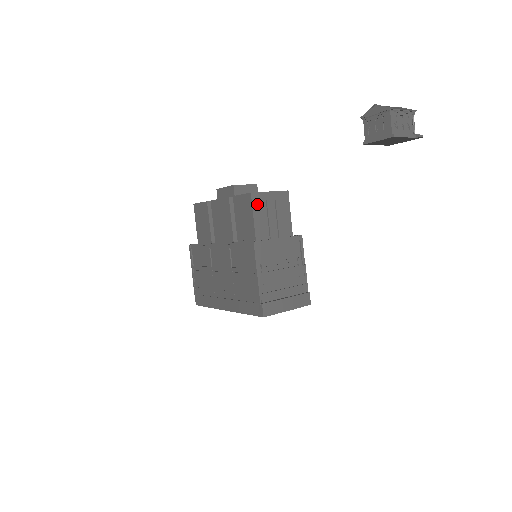
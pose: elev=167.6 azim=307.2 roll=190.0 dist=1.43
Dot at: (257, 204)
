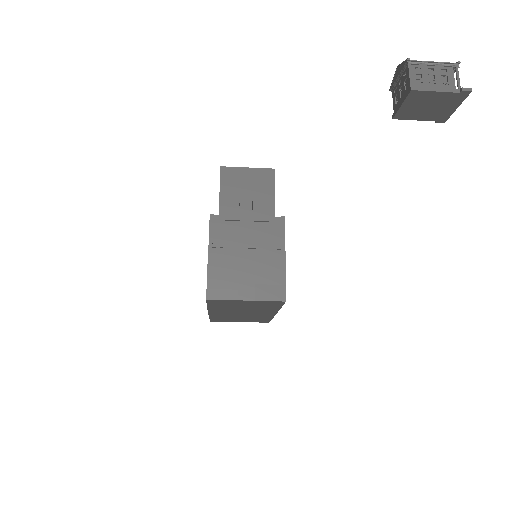
Dot at: (227, 179)
